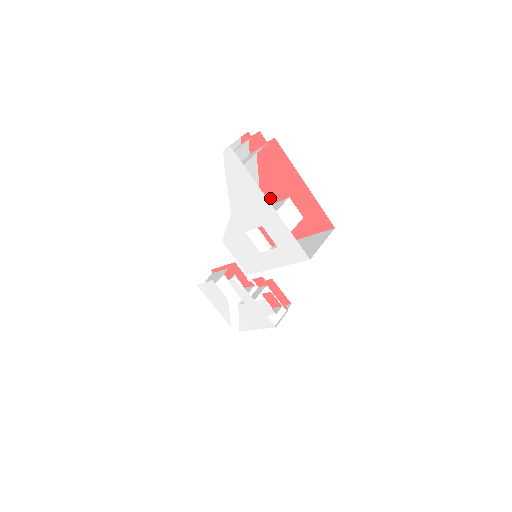
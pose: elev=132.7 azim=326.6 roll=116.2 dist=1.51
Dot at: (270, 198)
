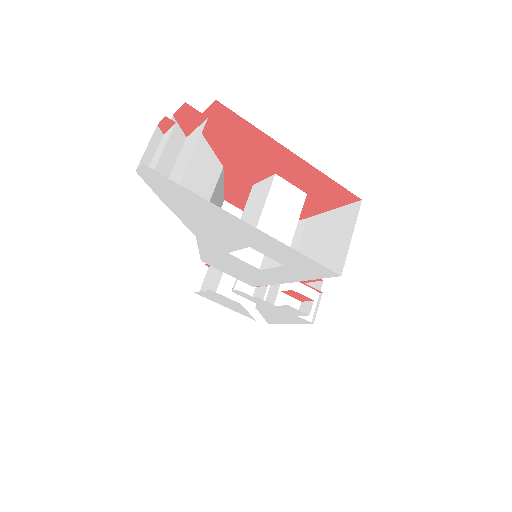
Dot at: (246, 178)
